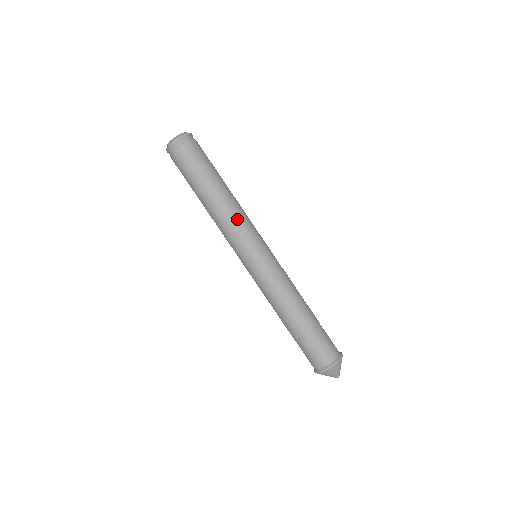
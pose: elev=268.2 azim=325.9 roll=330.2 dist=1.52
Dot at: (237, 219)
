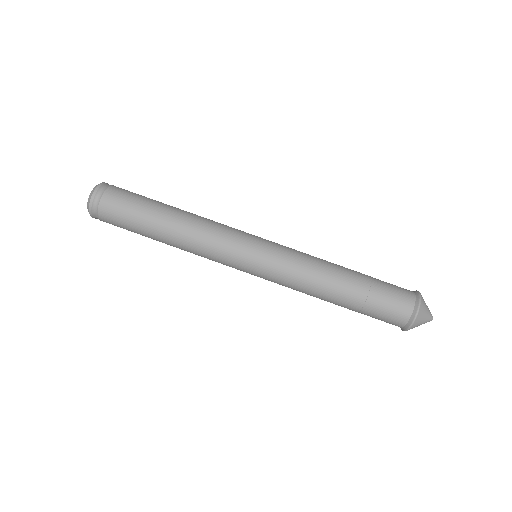
Dot at: (213, 223)
